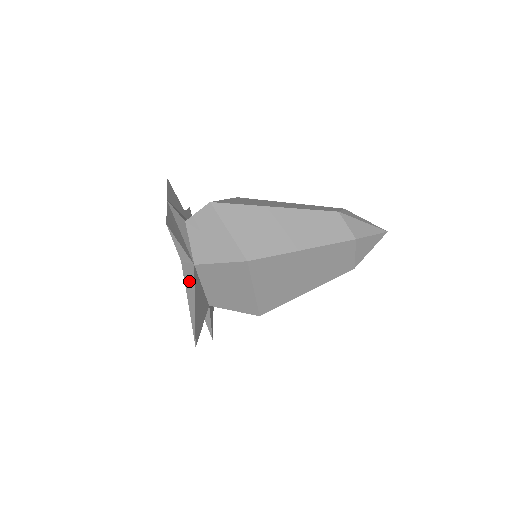
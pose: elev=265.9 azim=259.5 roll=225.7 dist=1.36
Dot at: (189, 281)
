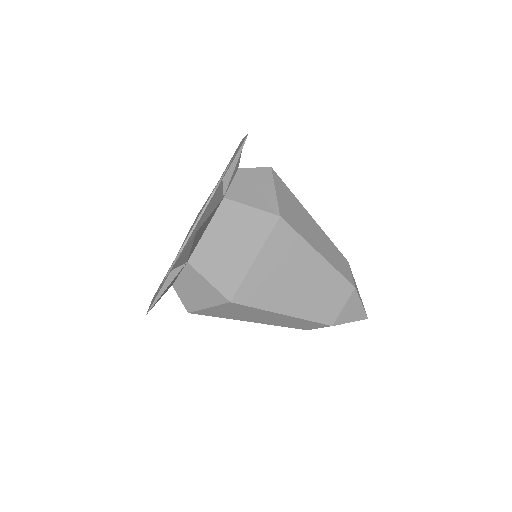
Dot at: (218, 197)
